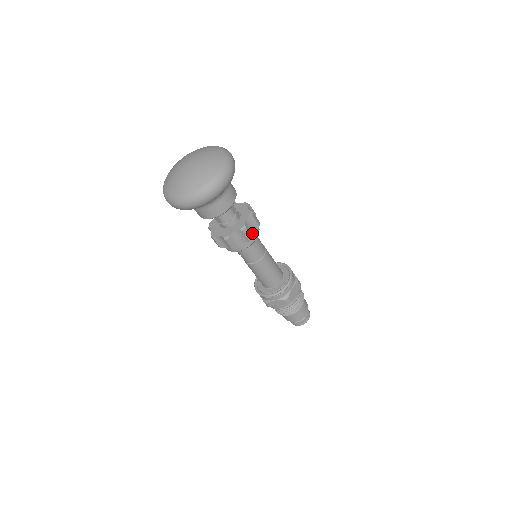
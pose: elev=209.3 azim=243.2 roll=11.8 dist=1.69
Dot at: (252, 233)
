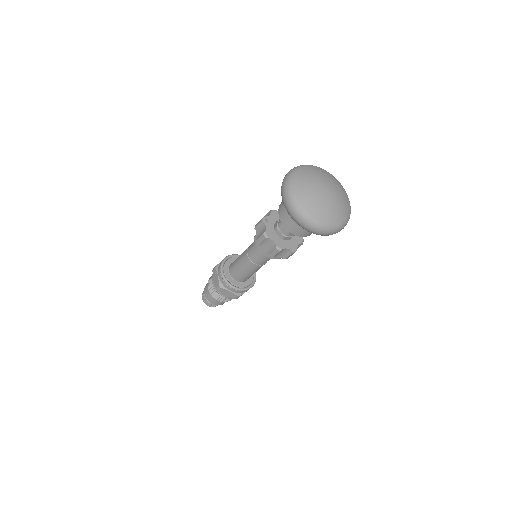
Dot at: occluded
